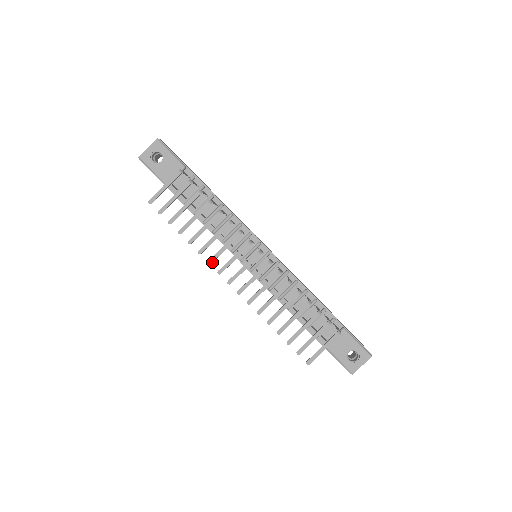
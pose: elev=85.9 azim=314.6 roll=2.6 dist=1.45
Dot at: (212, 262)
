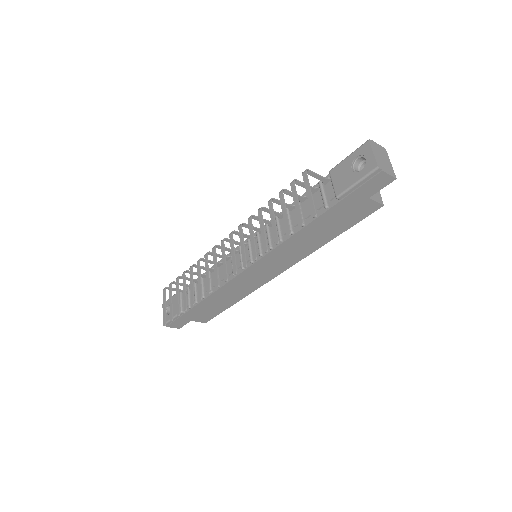
Dot at: (210, 290)
